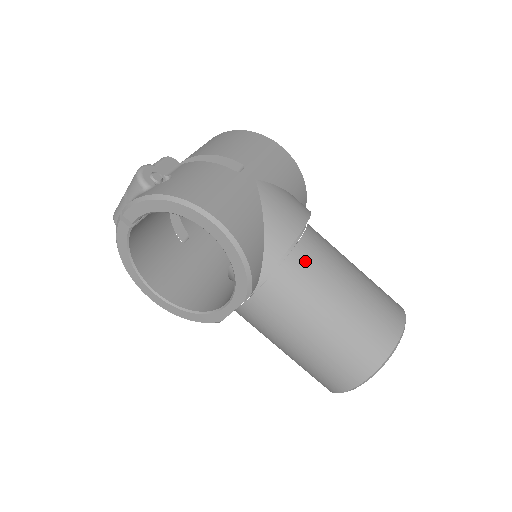
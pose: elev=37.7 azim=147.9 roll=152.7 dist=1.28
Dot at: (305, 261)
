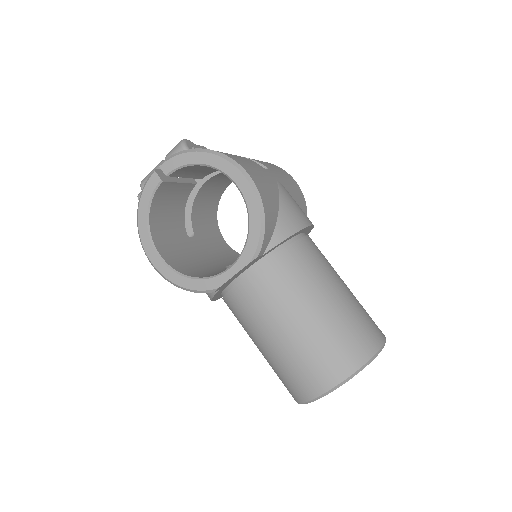
Dot at: (307, 252)
